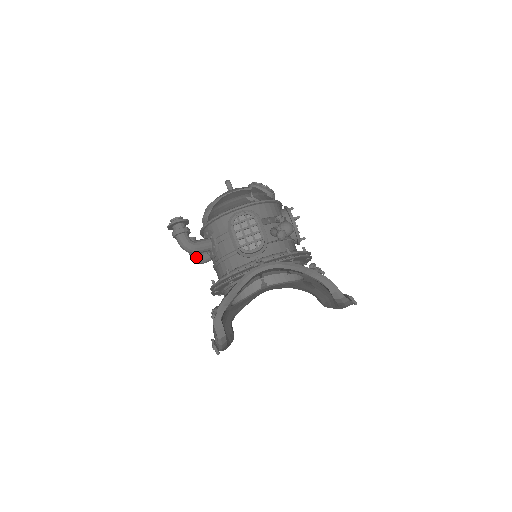
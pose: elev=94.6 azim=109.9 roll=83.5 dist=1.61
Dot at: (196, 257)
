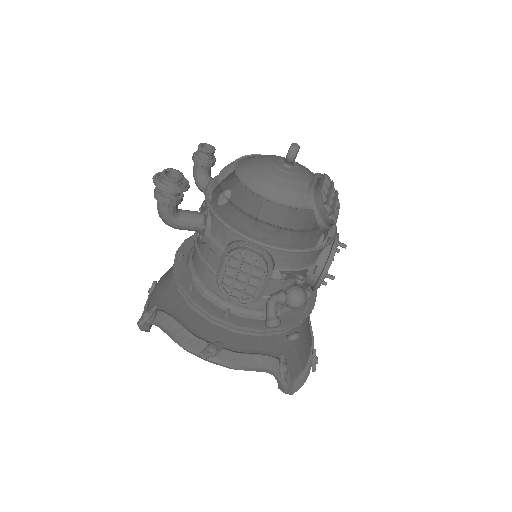
Dot at: (197, 180)
